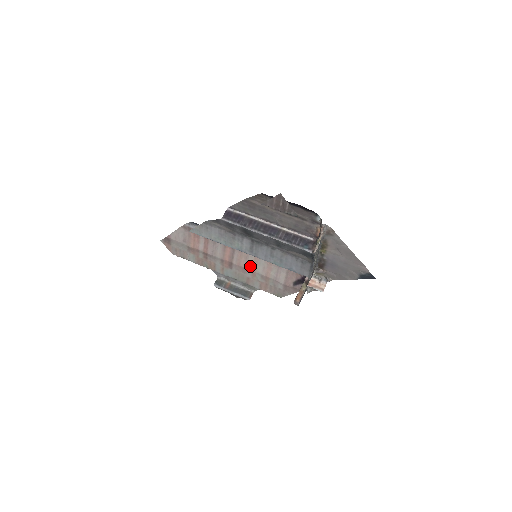
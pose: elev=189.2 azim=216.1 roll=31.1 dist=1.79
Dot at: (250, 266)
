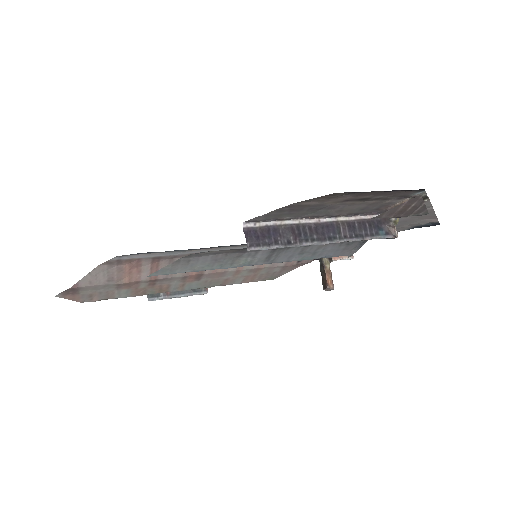
Dot at: occluded
